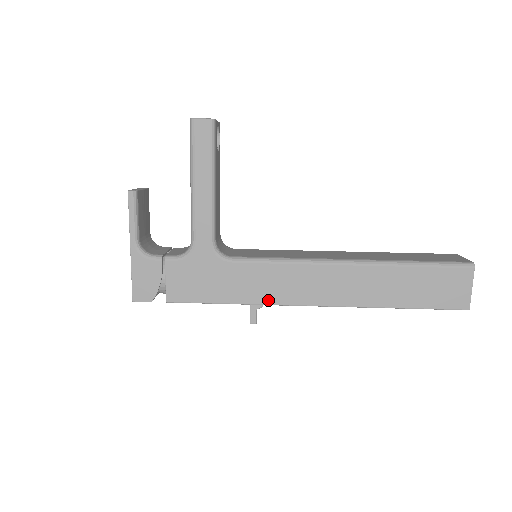
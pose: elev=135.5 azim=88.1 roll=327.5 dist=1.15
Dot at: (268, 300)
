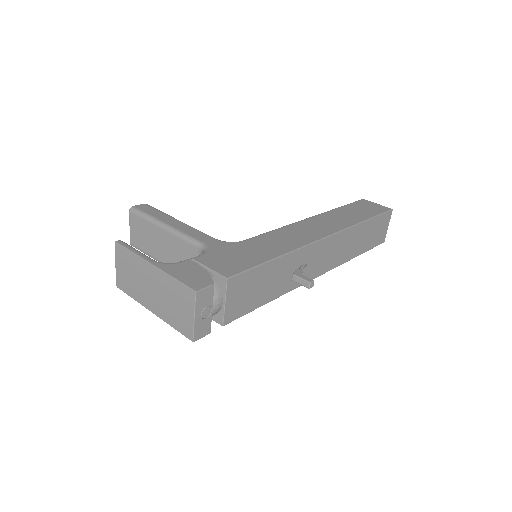
Dot at: (297, 245)
